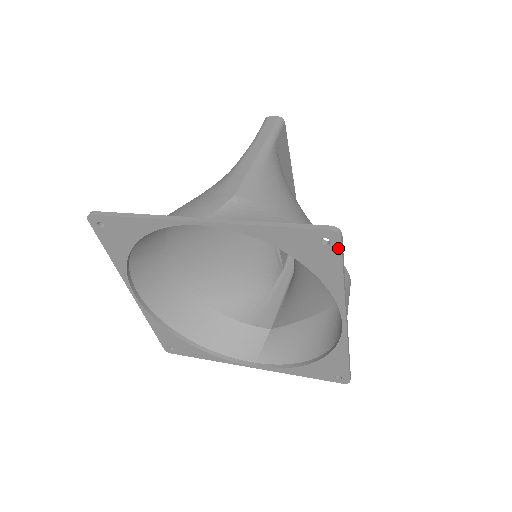
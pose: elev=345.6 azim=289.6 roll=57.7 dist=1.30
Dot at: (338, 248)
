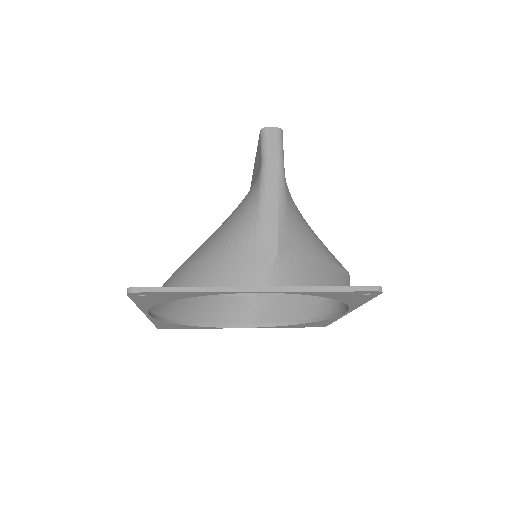
Dot at: (375, 295)
